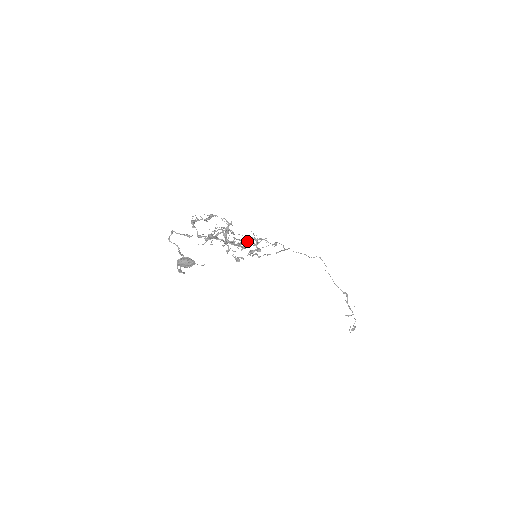
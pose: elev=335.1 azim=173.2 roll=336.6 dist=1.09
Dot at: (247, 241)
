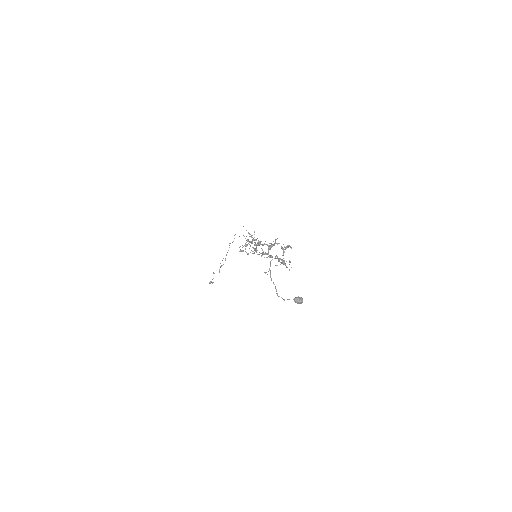
Dot at: occluded
